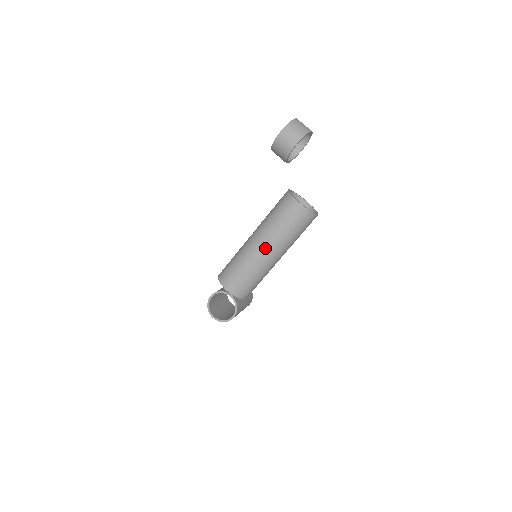
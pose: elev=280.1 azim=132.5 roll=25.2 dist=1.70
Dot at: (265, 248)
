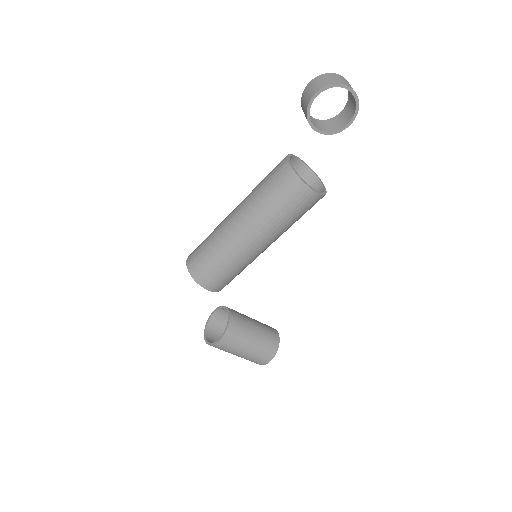
Dot at: (236, 215)
